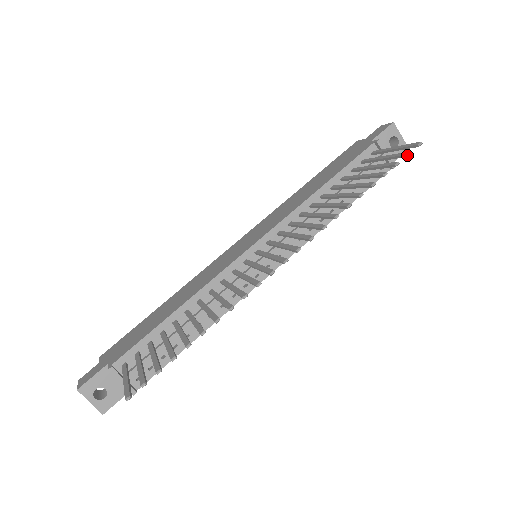
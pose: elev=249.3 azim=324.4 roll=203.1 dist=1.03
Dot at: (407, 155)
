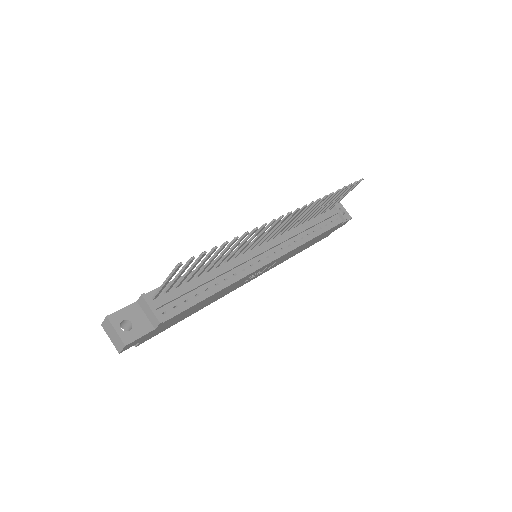
Dot at: (356, 182)
